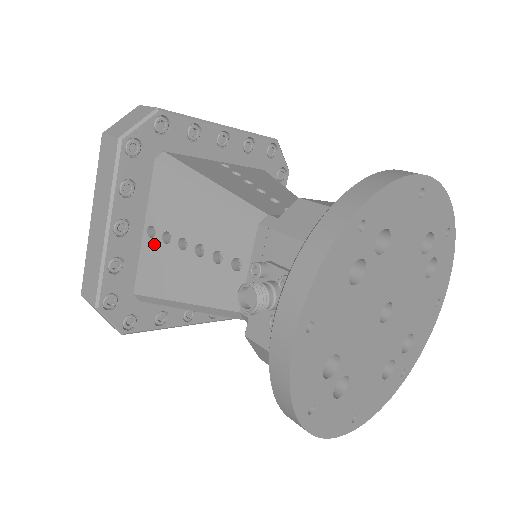
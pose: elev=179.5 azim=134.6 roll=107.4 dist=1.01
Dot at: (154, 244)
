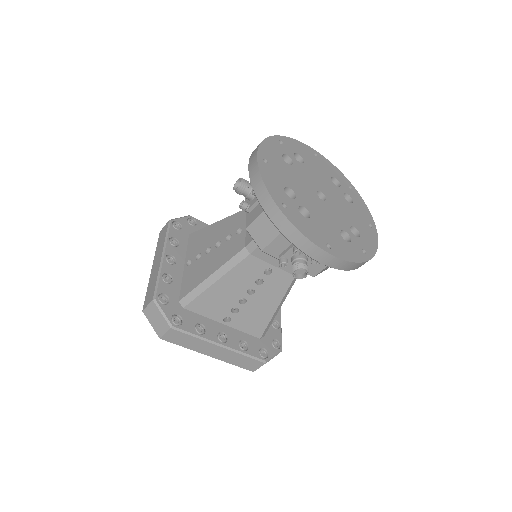
Dot at: (191, 266)
